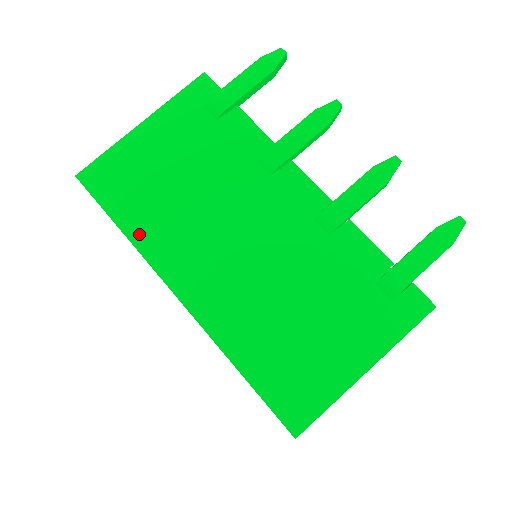
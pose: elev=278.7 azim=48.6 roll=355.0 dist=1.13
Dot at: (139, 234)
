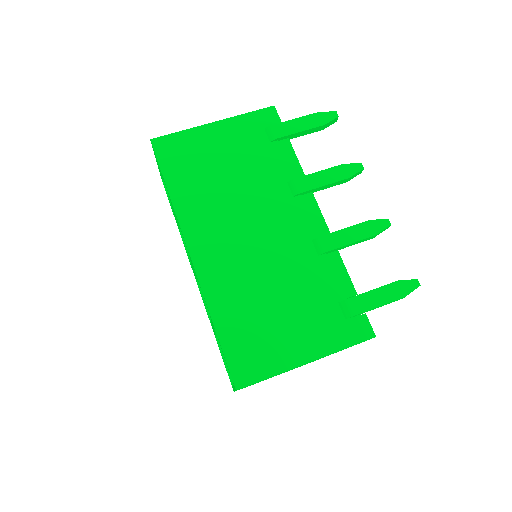
Dot at: (180, 199)
